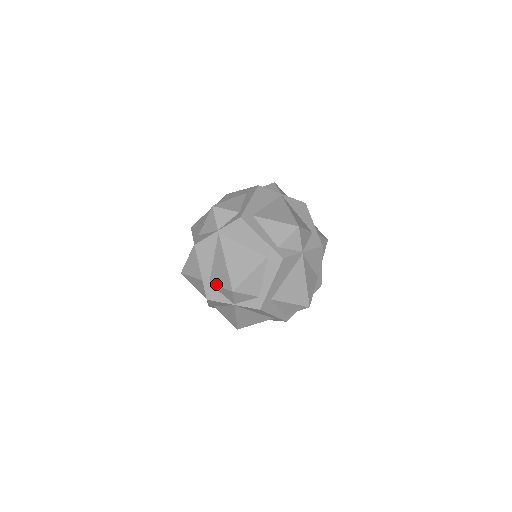
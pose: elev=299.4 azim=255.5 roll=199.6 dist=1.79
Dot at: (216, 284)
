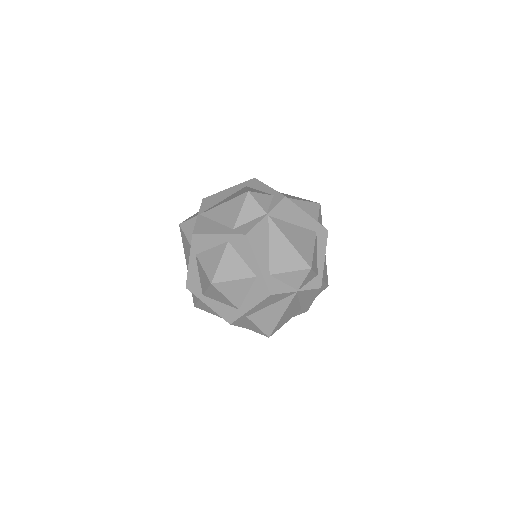
Dot at: (236, 217)
